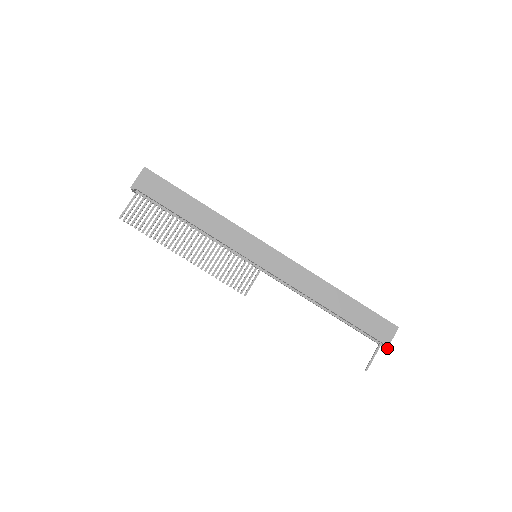
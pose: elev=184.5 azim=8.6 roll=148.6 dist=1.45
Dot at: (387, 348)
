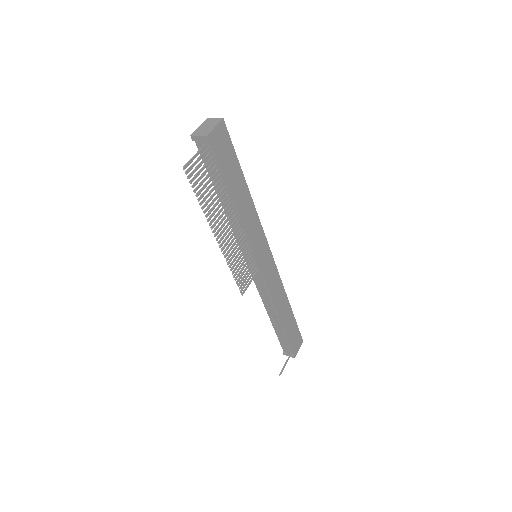
Dot at: occluded
